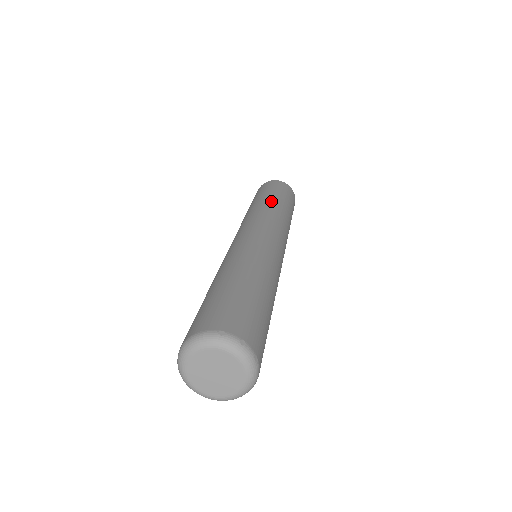
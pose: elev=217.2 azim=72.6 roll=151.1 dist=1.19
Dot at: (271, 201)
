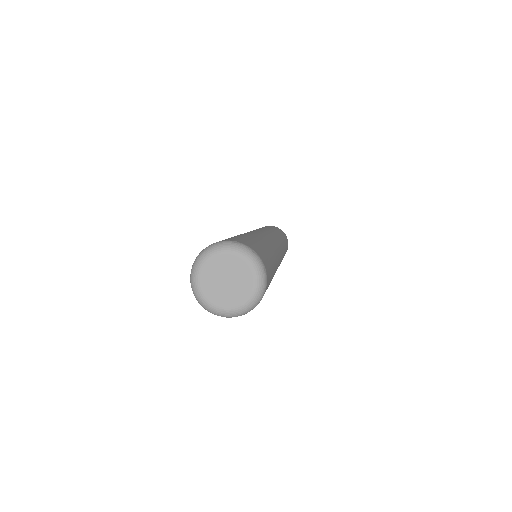
Dot at: (269, 228)
